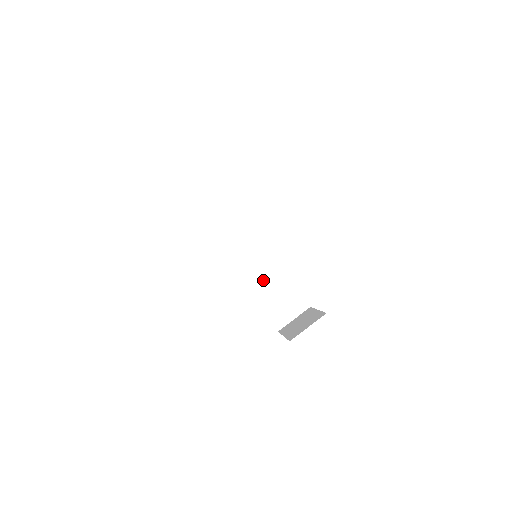
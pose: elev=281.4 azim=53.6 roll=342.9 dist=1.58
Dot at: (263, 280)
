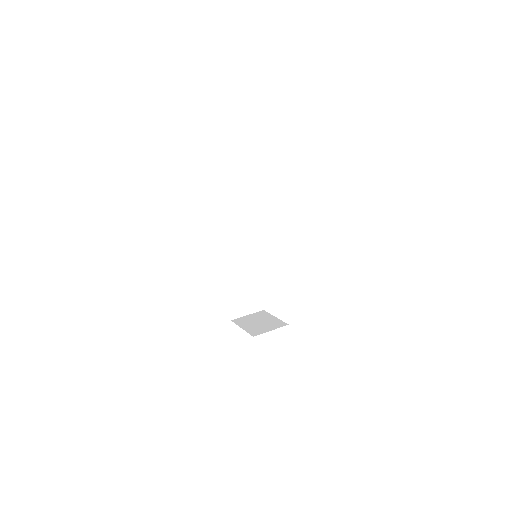
Dot at: (239, 273)
